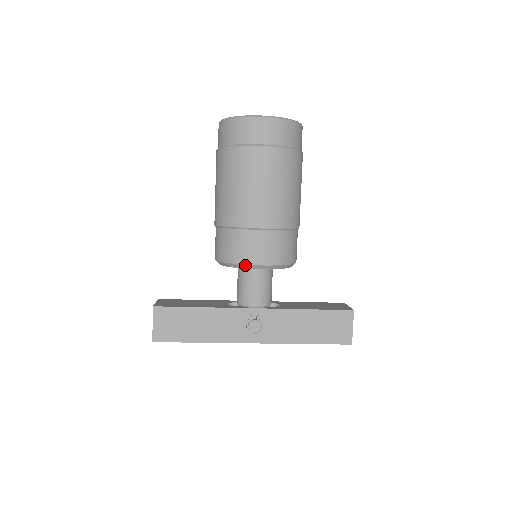
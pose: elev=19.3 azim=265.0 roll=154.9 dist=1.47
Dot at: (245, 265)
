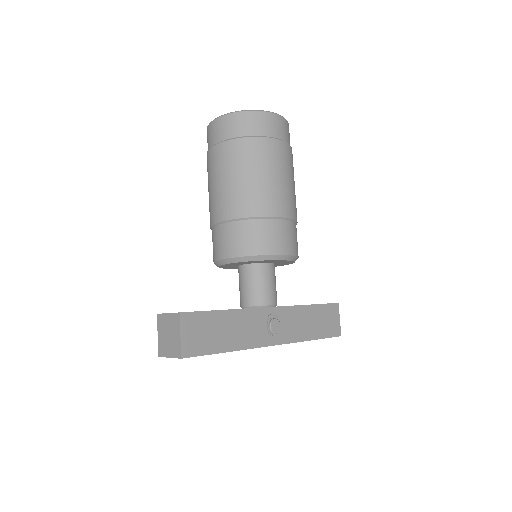
Dot at: (274, 255)
